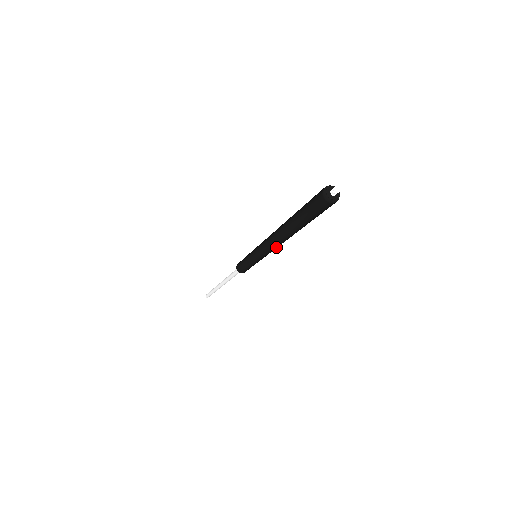
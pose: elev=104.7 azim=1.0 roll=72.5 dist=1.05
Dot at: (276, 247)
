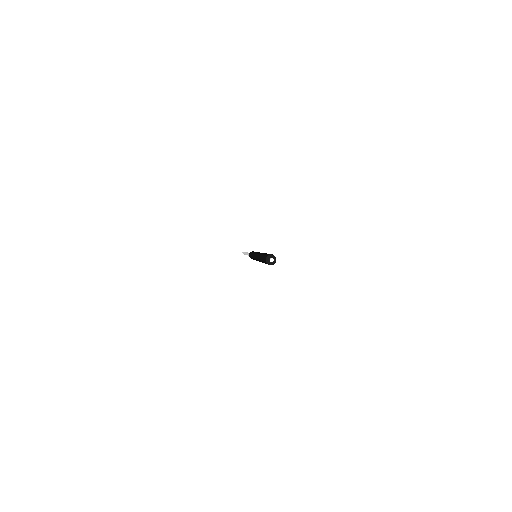
Dot at: occluded
